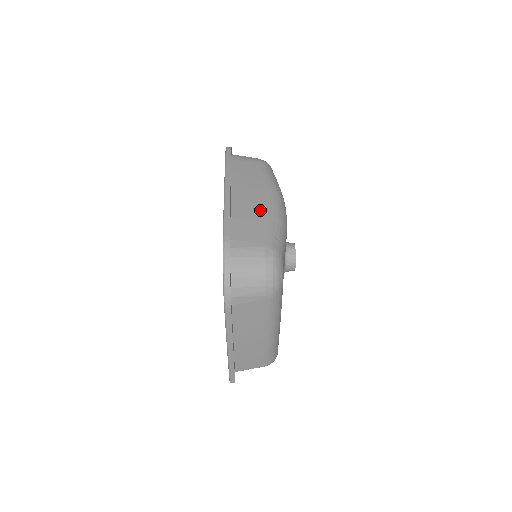
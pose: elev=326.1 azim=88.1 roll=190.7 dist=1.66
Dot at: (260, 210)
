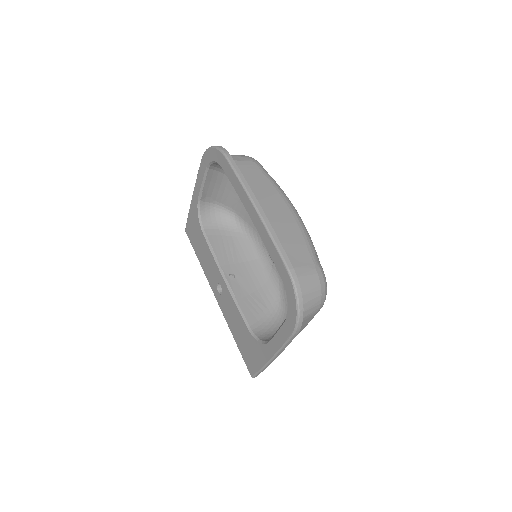
Dot at: (291, 226)
